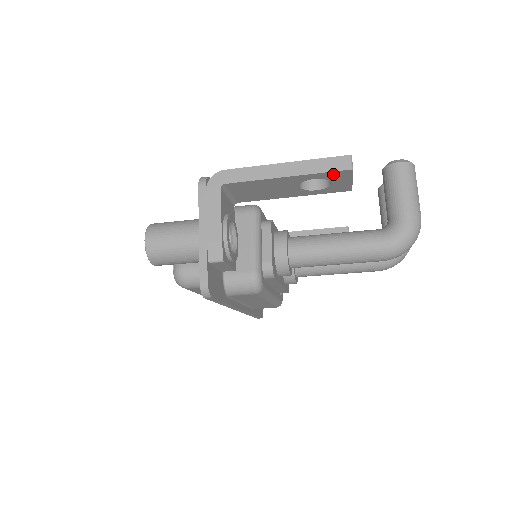
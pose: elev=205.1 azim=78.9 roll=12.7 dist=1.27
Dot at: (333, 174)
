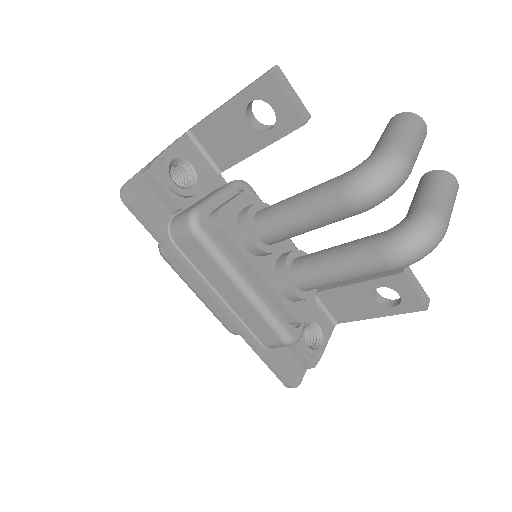
Dot at: (261, 87)
